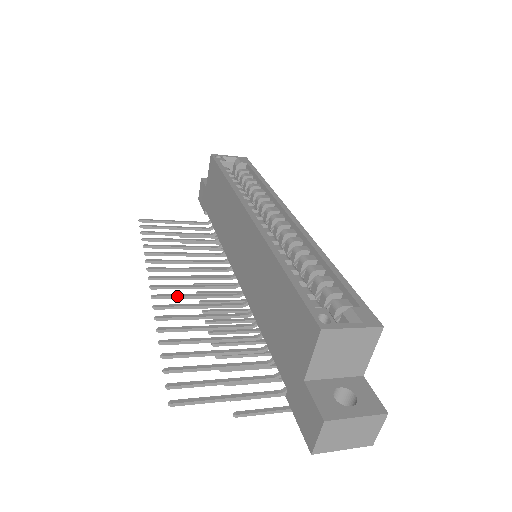
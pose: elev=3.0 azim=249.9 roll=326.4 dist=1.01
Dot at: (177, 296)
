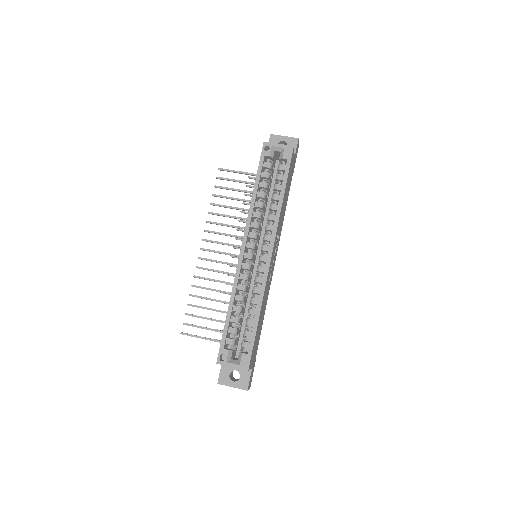
Dot at: (211, 261)
